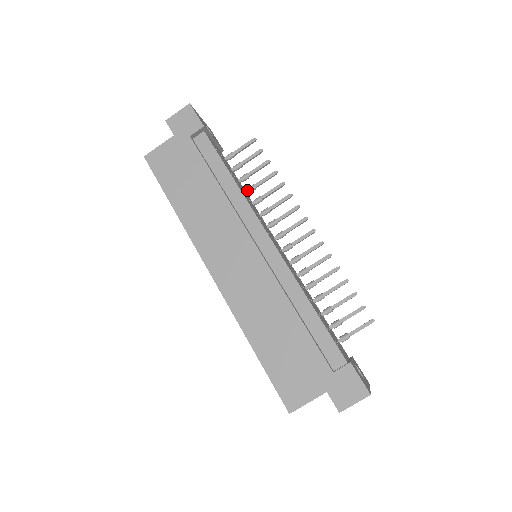
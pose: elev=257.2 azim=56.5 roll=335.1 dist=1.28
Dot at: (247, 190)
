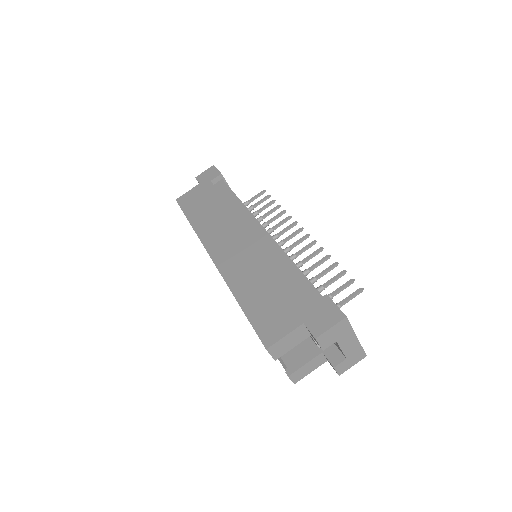
Dot at: occluded
